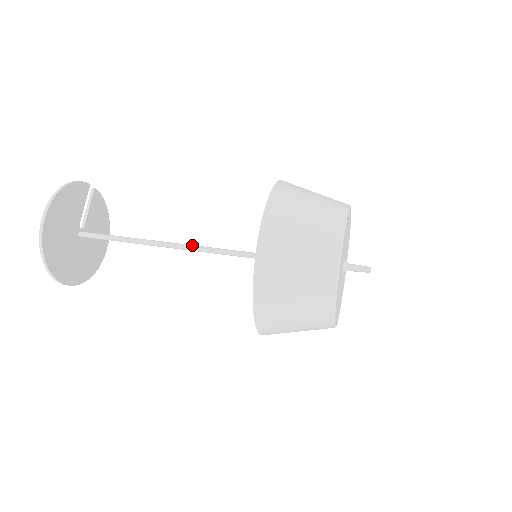
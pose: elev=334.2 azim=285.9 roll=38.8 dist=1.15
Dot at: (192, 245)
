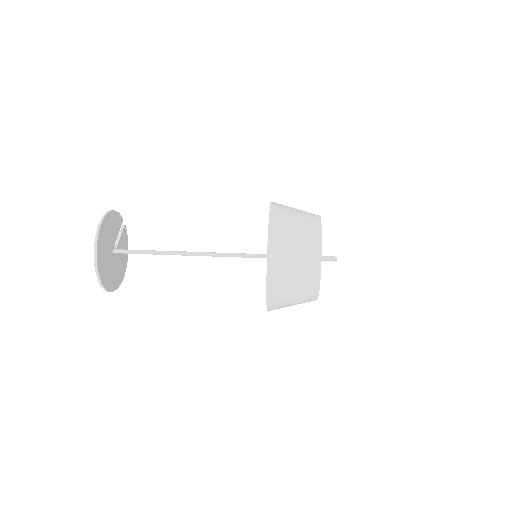
Dot at: (207, 252)
